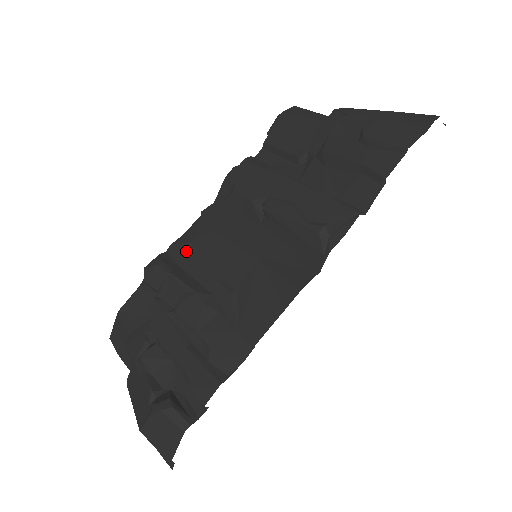
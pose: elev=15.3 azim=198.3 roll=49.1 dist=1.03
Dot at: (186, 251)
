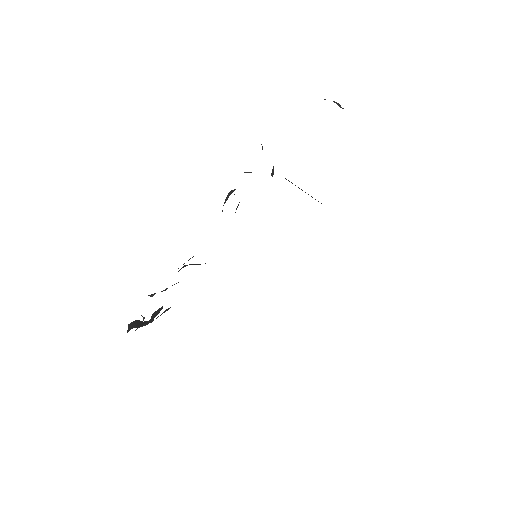
Dot at: occluded
